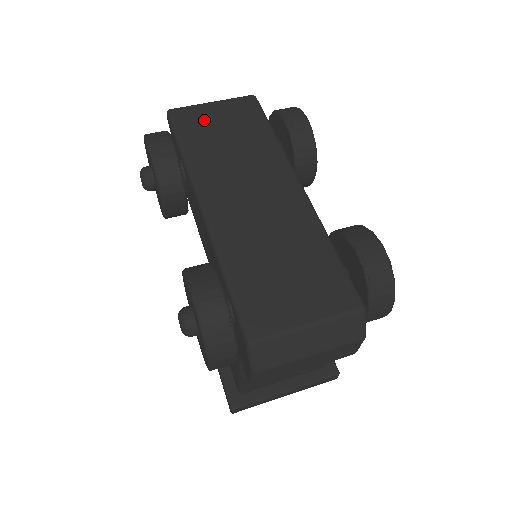
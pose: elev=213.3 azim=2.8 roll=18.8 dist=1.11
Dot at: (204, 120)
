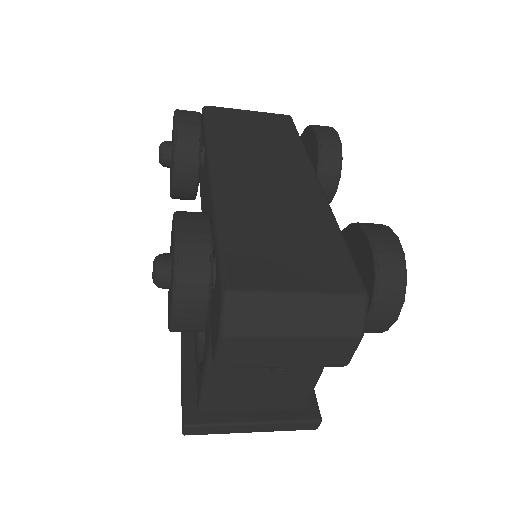
Dot at: (236, 119)
